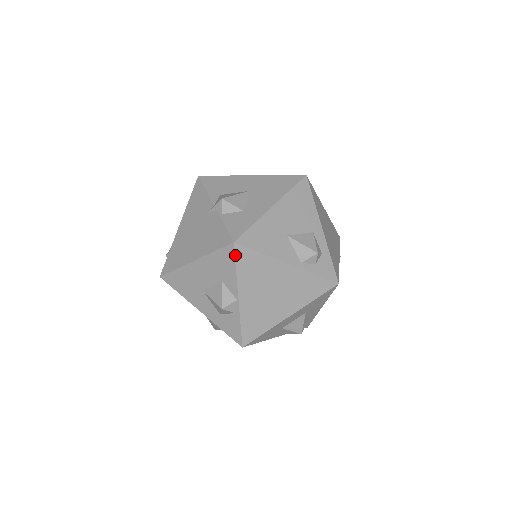
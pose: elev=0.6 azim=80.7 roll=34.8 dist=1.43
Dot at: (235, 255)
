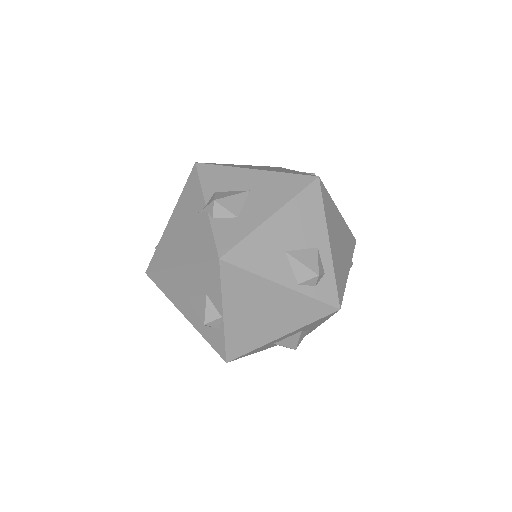
Dot at: (220, 272)
